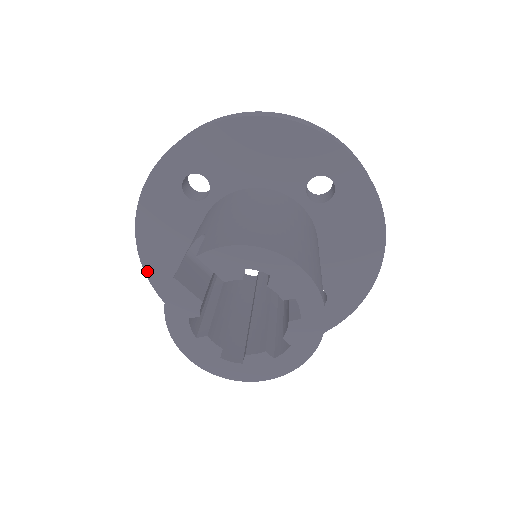
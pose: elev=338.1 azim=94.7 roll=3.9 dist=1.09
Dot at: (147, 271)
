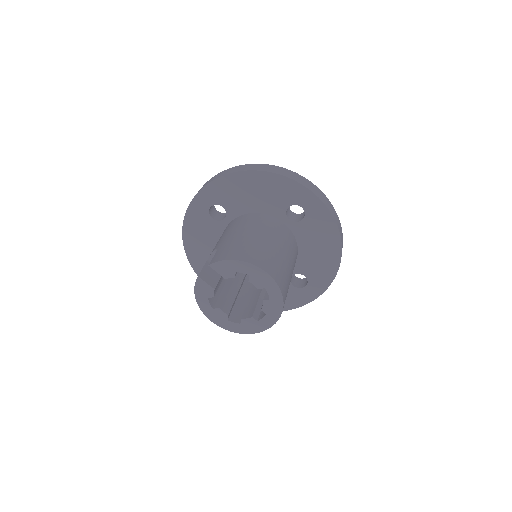
Dot at: (191, 263)
